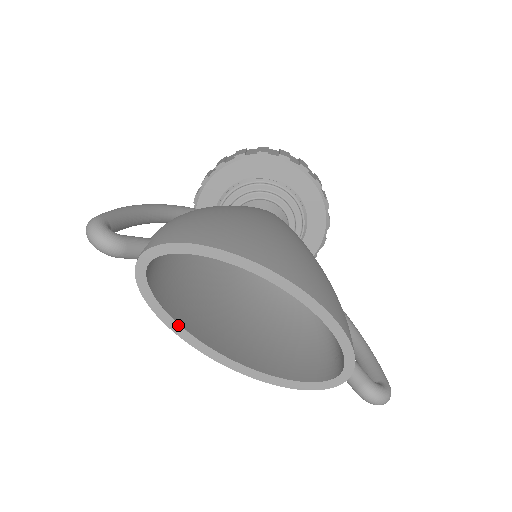
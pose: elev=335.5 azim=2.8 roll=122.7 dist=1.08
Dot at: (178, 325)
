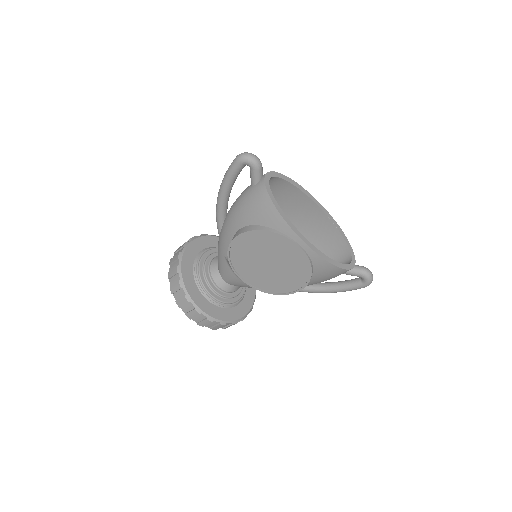
Dot at: (285, 215)
